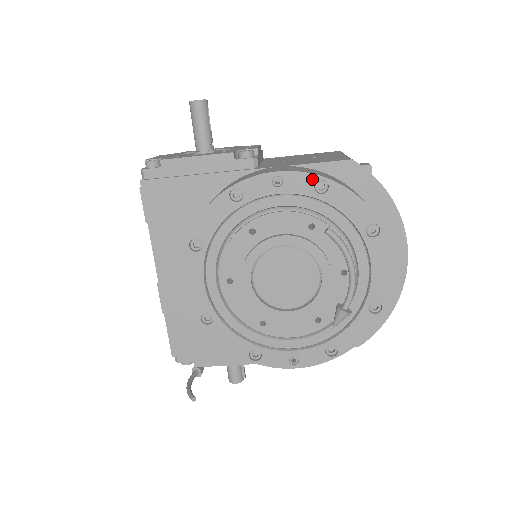
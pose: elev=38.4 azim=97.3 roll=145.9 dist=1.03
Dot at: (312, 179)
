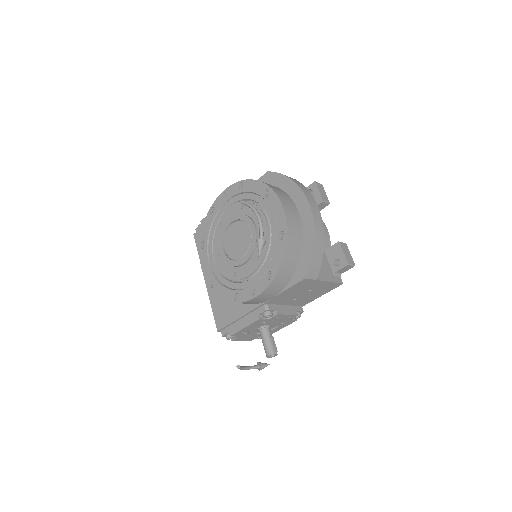
Dot at: (237, 185)
